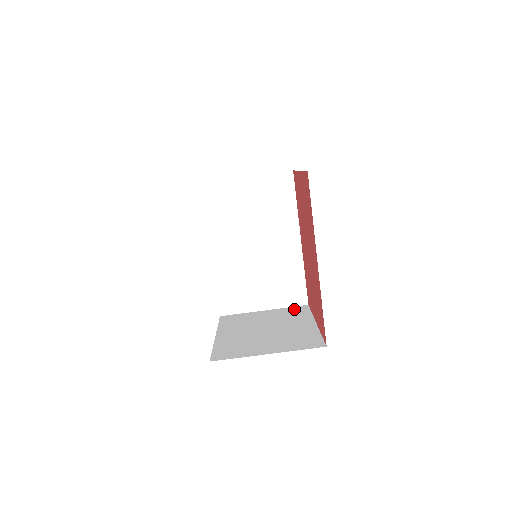
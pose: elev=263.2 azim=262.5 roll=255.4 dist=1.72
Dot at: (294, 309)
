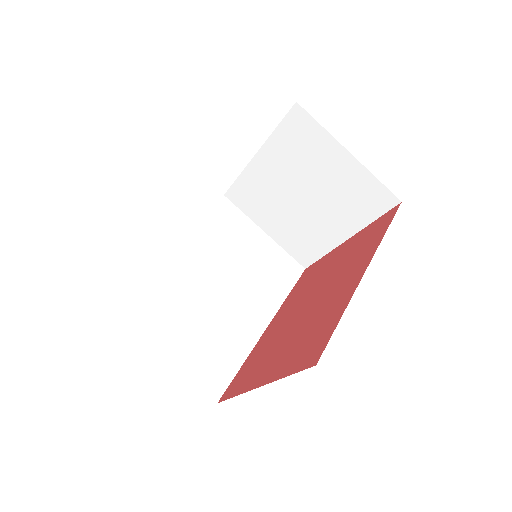
Dot at: occluded
